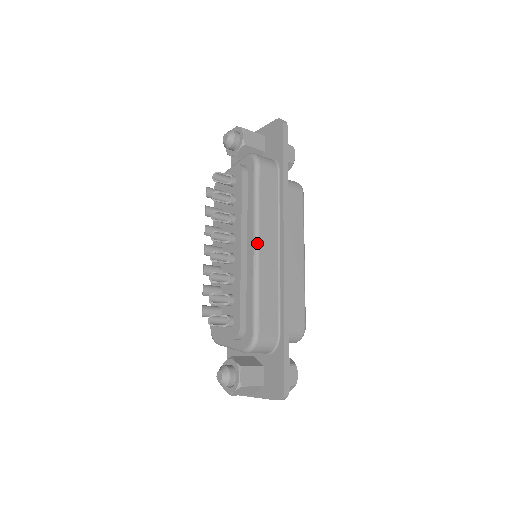
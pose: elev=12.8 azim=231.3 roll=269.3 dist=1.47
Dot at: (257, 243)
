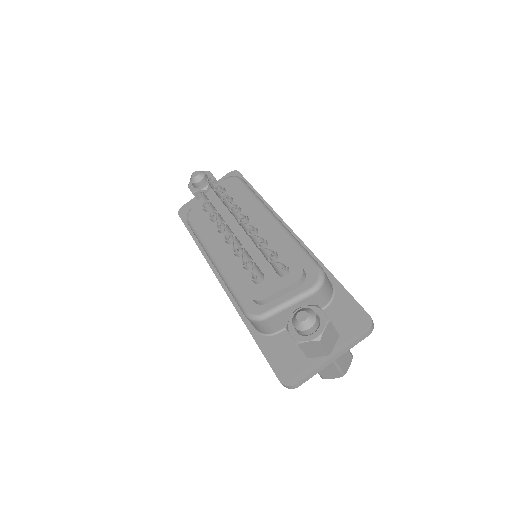
Dot at: (274, 215)
